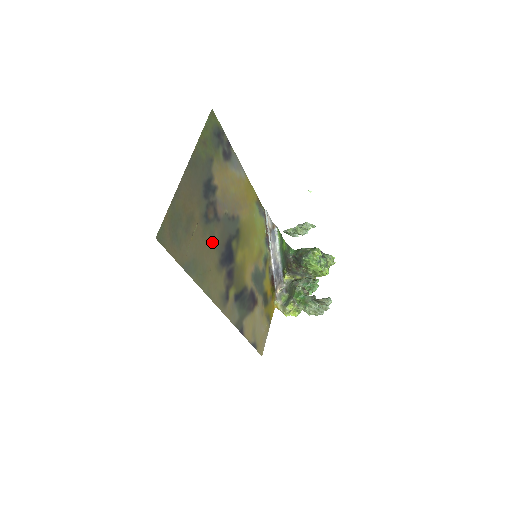
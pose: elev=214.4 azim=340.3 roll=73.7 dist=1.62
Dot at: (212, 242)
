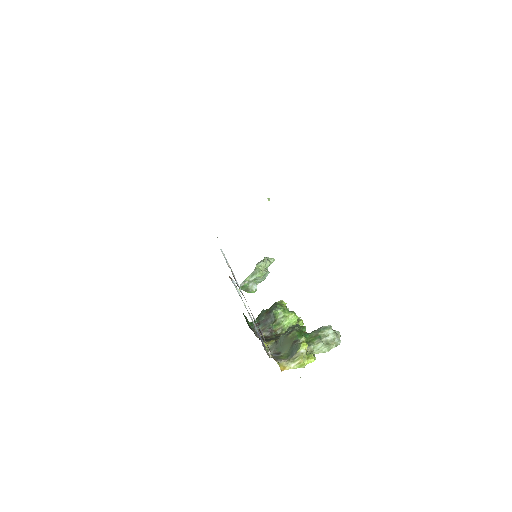
Dot at: occluded
